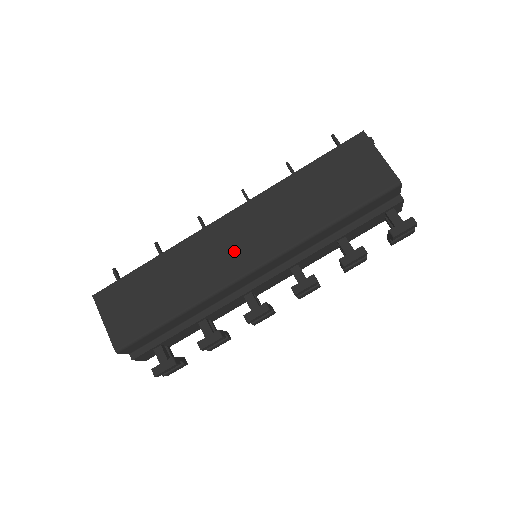
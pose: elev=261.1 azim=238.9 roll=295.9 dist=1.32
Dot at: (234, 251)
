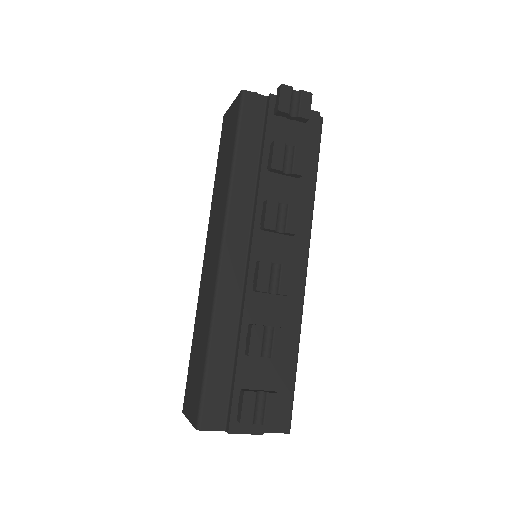
Dot at: (211, 261)
